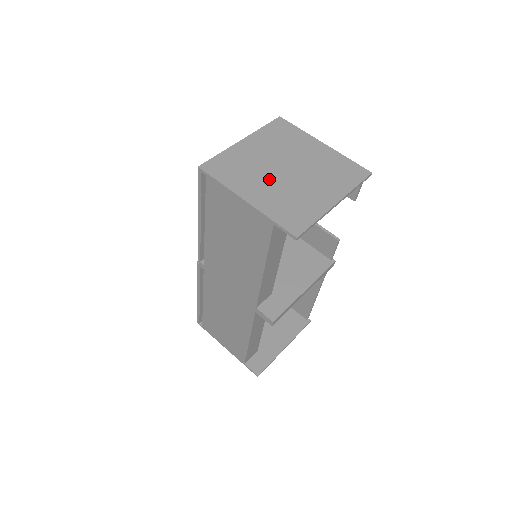
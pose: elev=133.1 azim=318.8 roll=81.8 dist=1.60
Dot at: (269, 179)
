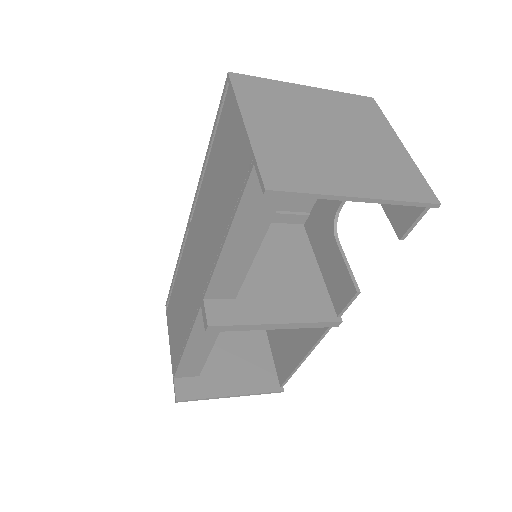
Dot at: (297, 127)
